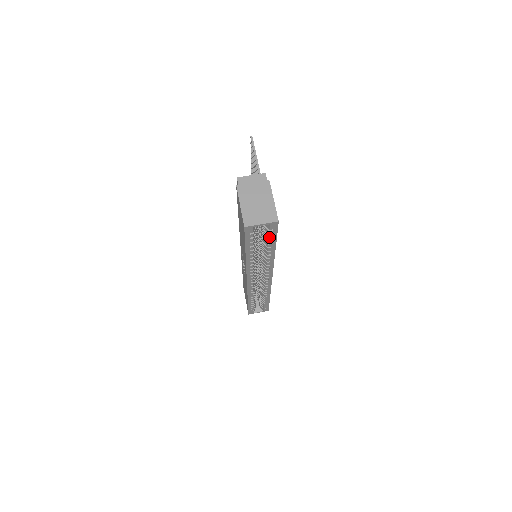
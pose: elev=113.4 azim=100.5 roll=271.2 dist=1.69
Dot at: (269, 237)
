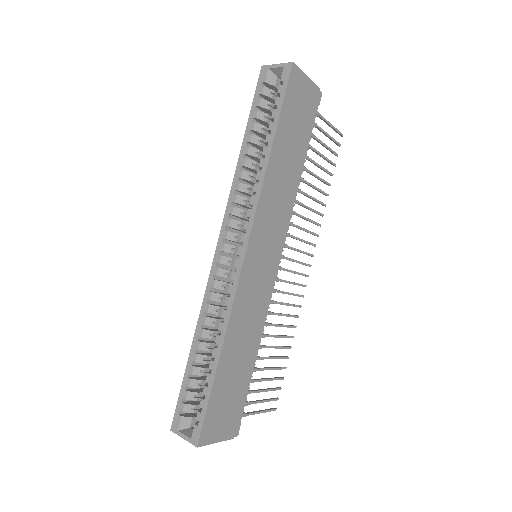
Dot at: (276, 102)
